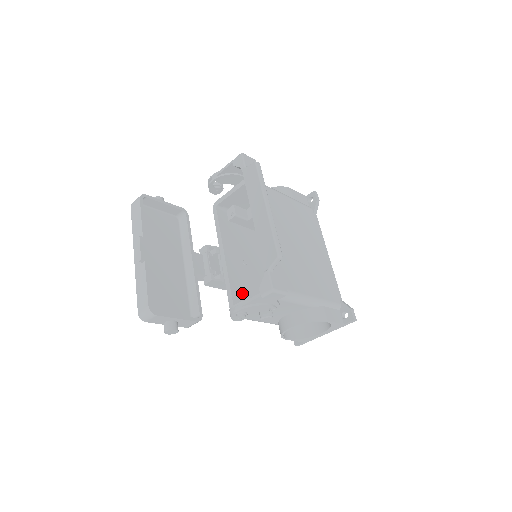
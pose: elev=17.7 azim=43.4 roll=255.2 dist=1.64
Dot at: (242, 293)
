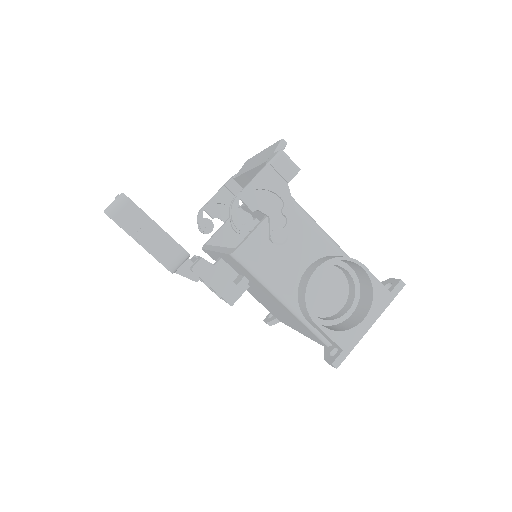
Dot at: occluded
